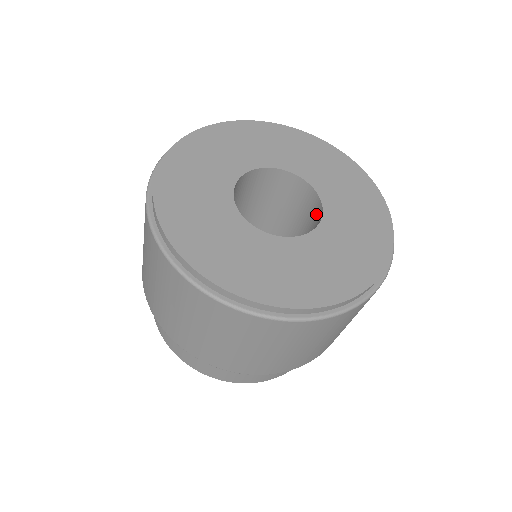
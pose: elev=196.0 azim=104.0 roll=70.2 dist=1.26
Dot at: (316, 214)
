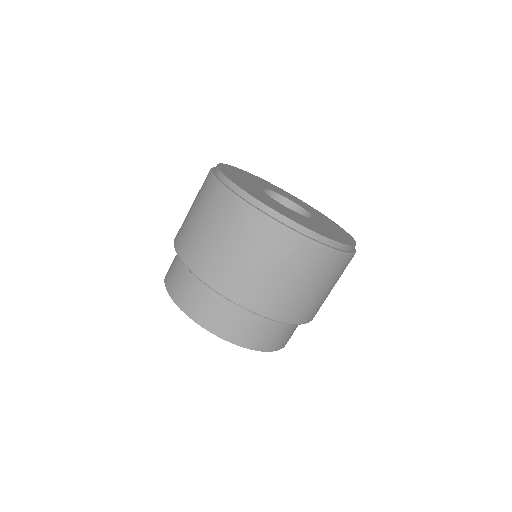
Dot at: occluded
